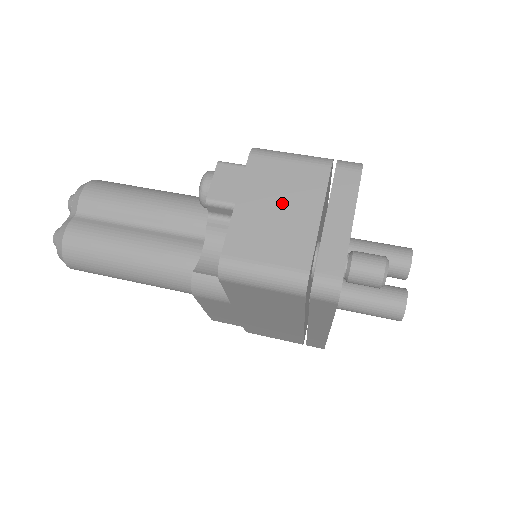
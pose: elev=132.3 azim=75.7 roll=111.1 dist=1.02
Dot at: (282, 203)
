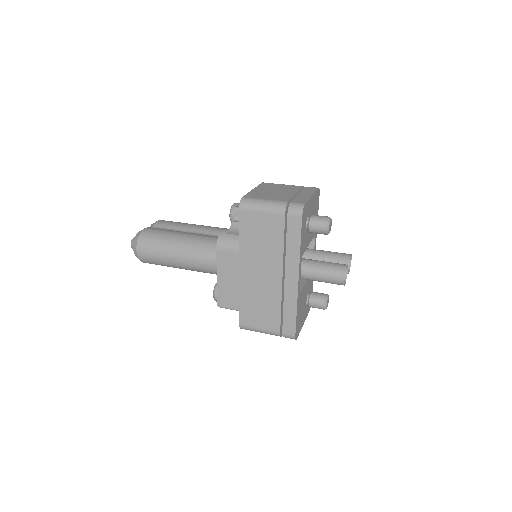
Dot at: (277, 190)
